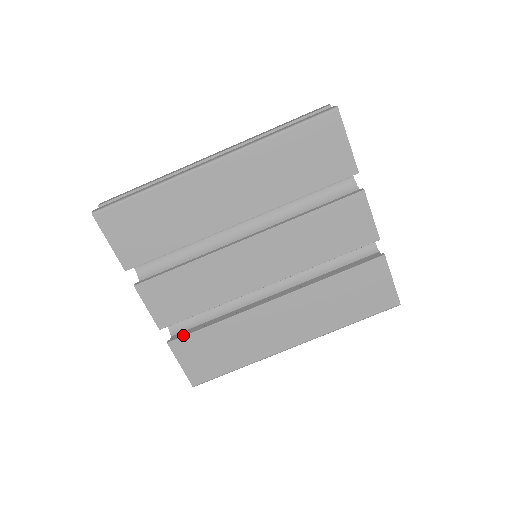
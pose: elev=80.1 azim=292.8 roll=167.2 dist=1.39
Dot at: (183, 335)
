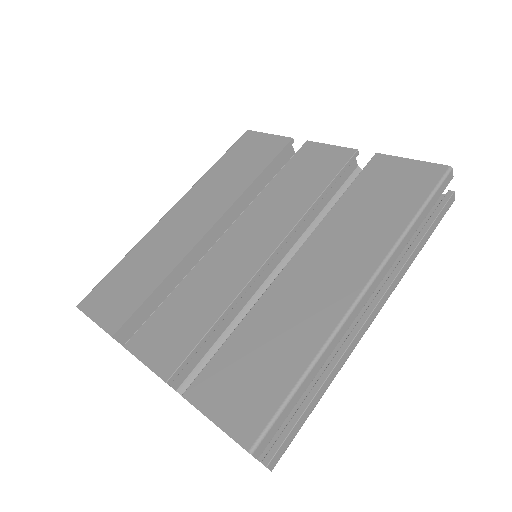
Dot at: (200, 373)
